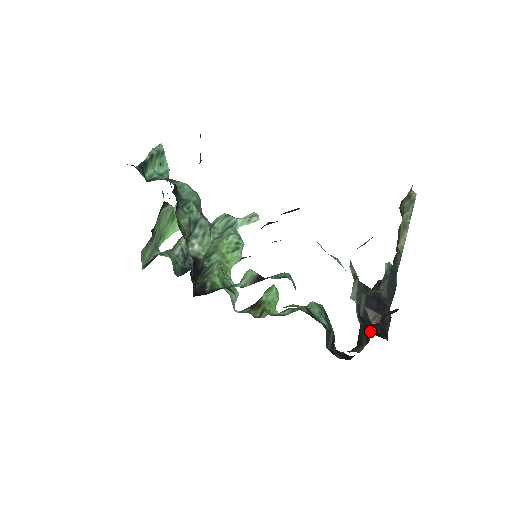
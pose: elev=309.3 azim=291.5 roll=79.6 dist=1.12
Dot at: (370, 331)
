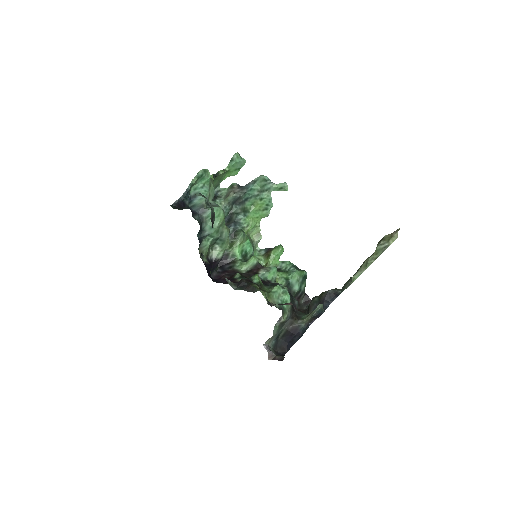
Dot at: (277, 350)
